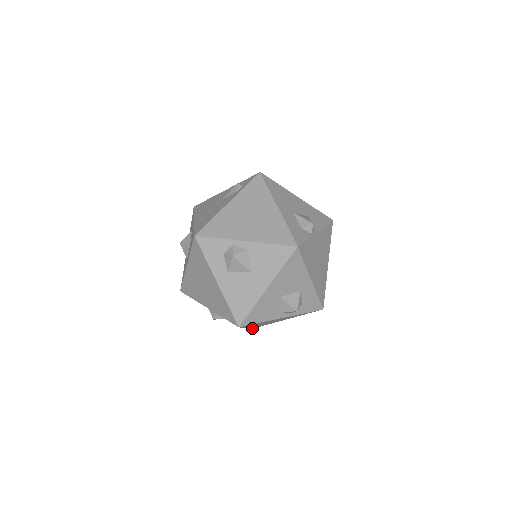
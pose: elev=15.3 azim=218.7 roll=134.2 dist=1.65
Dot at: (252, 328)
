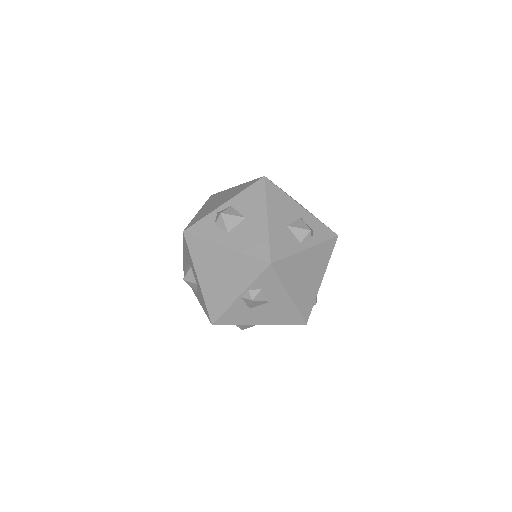
Dot at: (305, 321)
